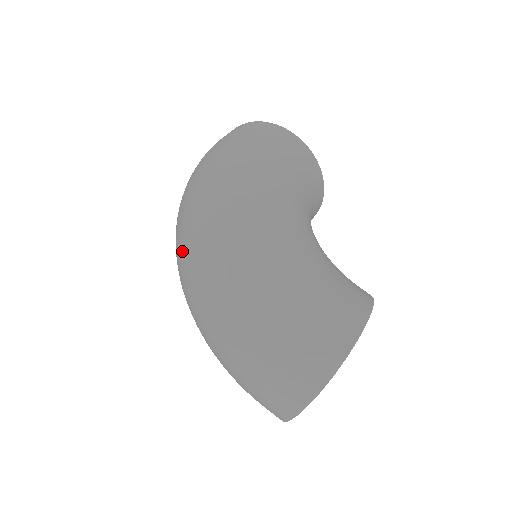
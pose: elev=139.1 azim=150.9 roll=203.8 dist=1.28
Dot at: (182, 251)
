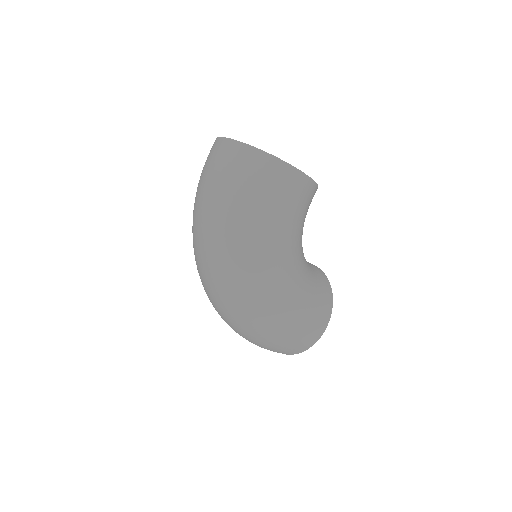
Dot at: (210, 287)
